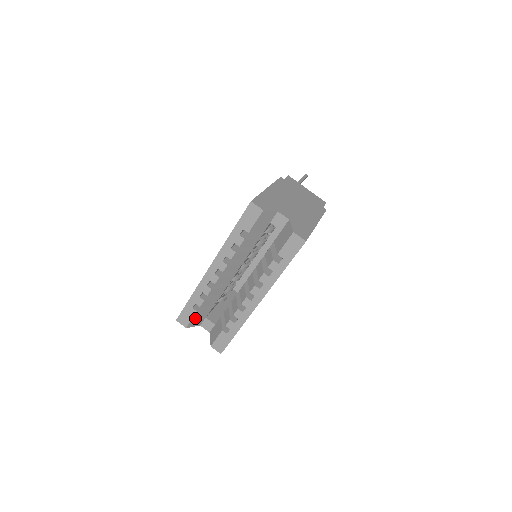
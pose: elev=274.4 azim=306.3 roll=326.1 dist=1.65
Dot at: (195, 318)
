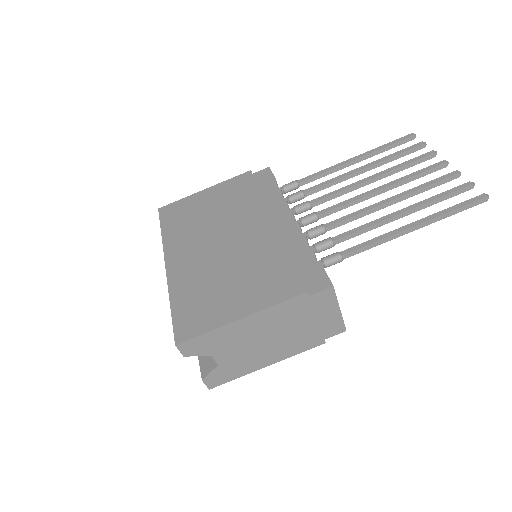
Dot at: occluded
